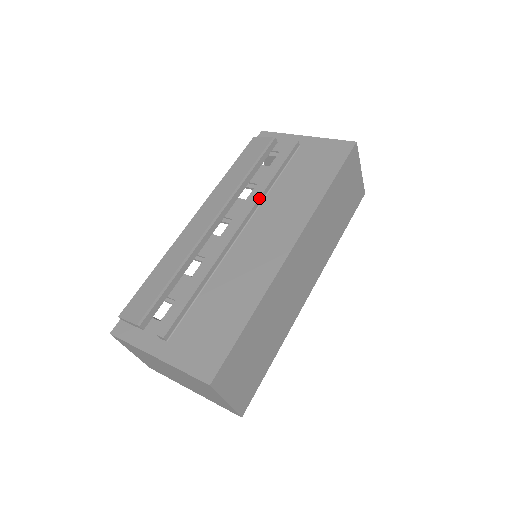
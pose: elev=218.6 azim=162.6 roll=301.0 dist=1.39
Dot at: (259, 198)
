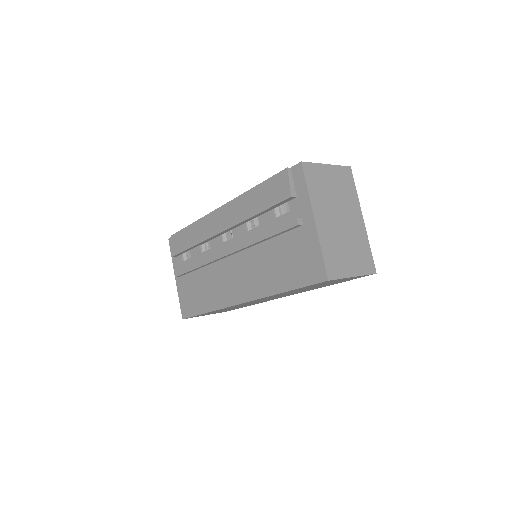
Dot at: (246, 247)
